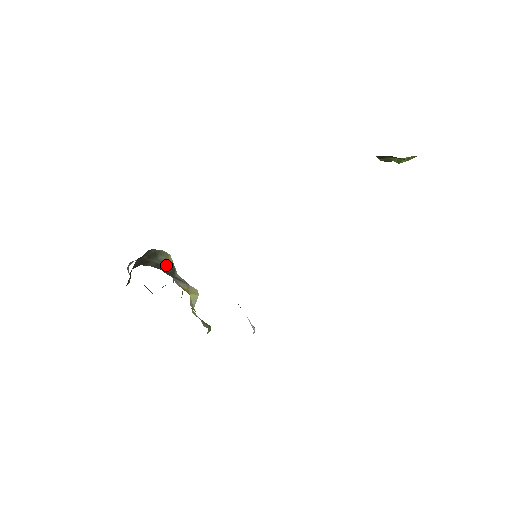
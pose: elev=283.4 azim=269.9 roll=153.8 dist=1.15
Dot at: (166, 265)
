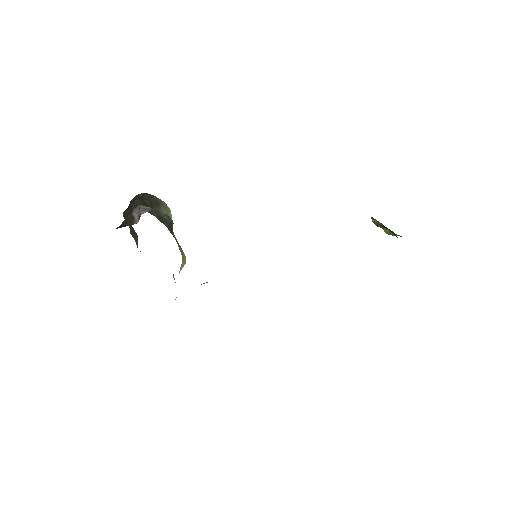
Dot at: (168, 222)
